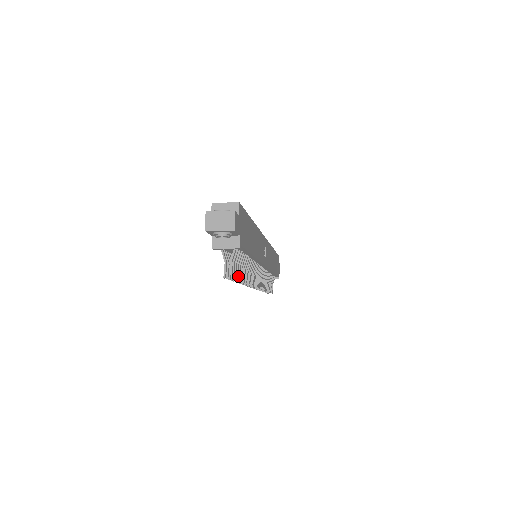
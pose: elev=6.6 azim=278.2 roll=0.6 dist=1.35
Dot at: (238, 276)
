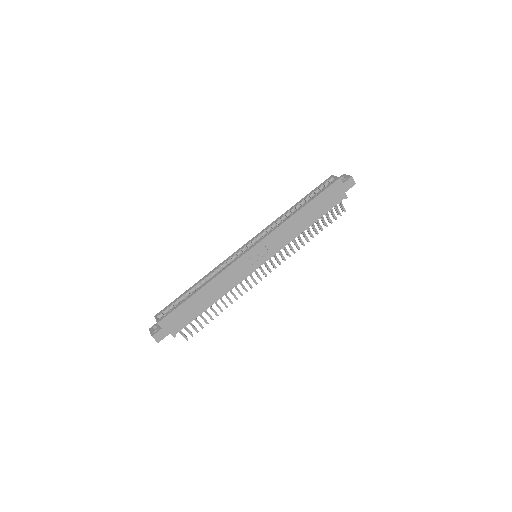
Dot at: (201, 327)
